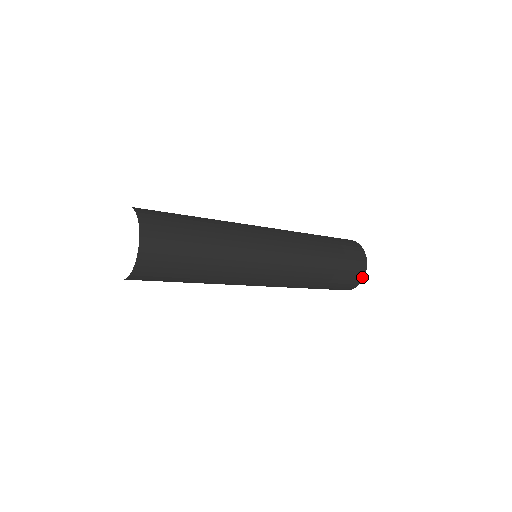
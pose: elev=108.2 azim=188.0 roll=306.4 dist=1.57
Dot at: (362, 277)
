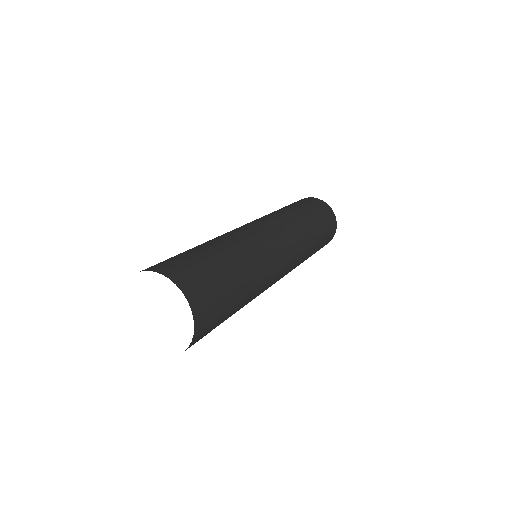
Dot at: (333, 213)
